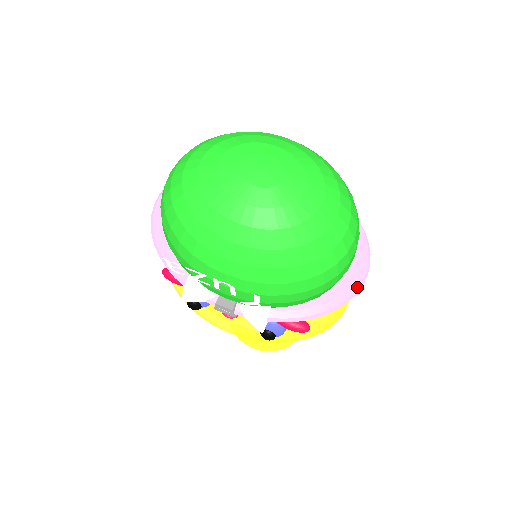
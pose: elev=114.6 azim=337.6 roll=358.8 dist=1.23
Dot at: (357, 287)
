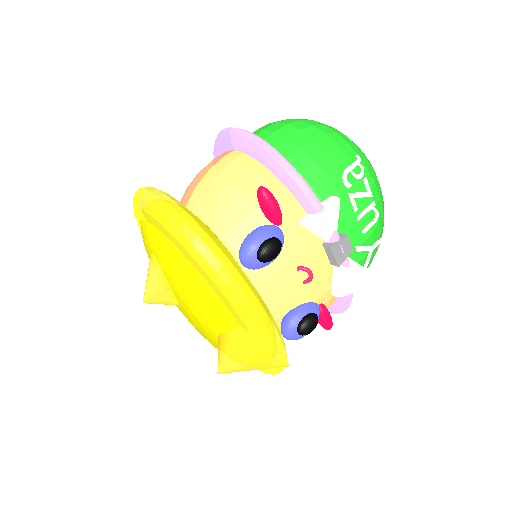
Dot at: occluded
